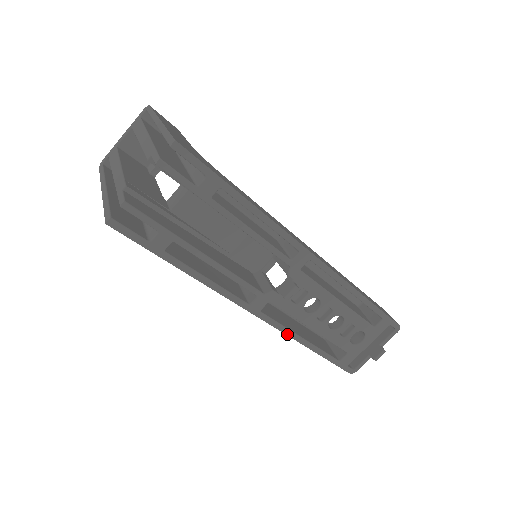
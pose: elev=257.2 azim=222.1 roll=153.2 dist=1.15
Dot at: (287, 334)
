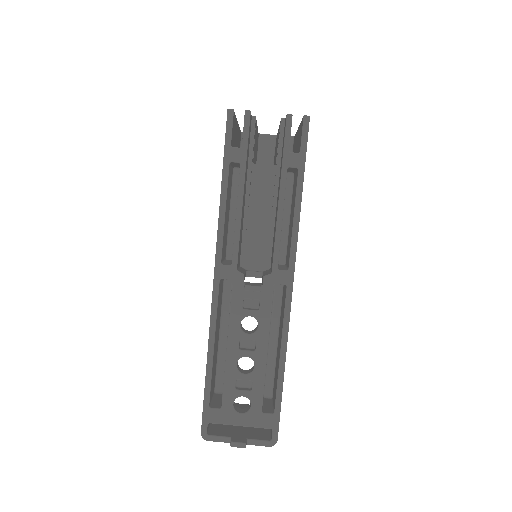
Dot at: (211, 324)
